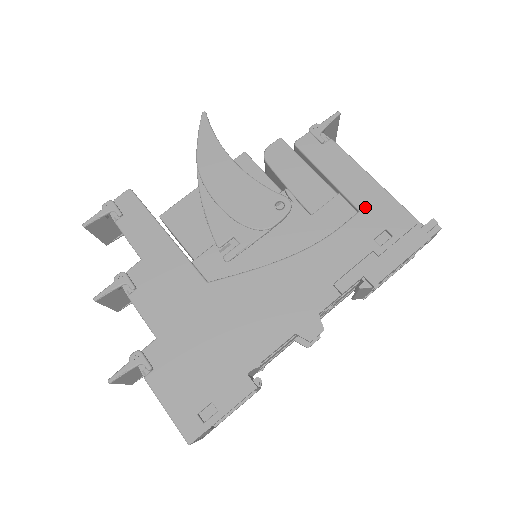
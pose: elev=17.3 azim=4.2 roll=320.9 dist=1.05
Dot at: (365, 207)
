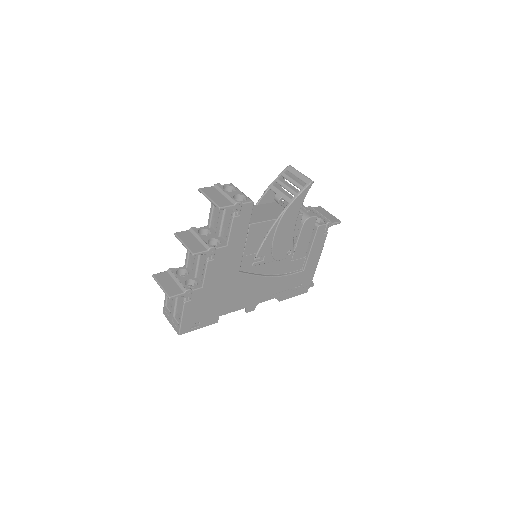
Dot at: (306, 270)
